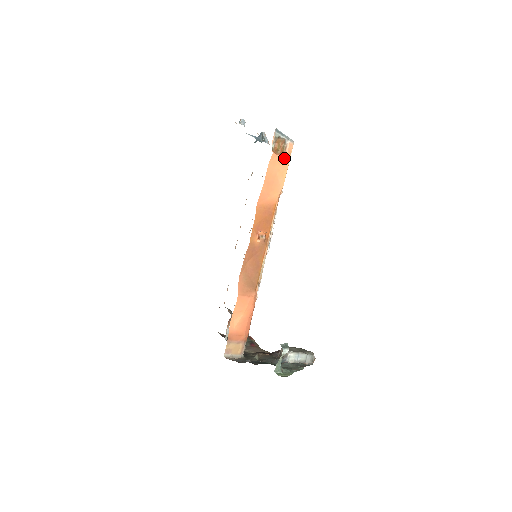
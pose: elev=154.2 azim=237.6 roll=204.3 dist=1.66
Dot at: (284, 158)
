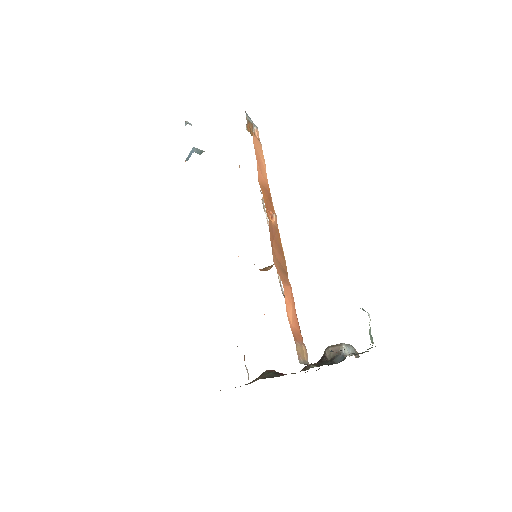
Dot at: (258, 141)
